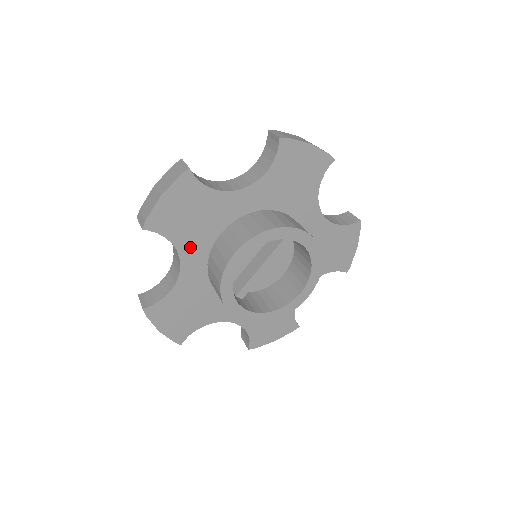
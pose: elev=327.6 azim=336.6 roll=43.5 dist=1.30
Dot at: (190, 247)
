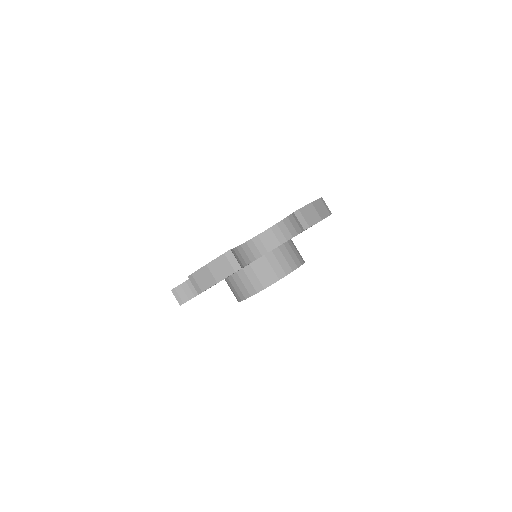
Dot at: occluded
